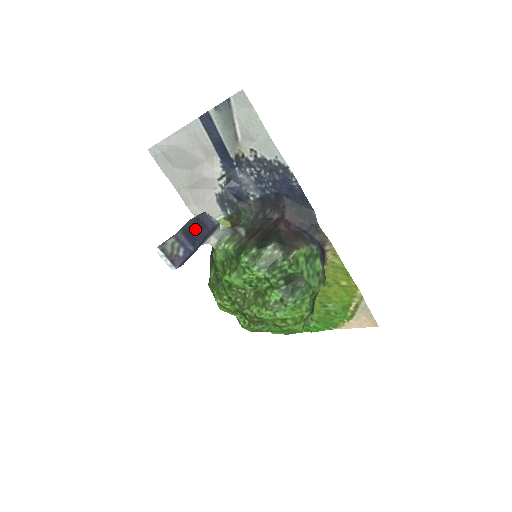
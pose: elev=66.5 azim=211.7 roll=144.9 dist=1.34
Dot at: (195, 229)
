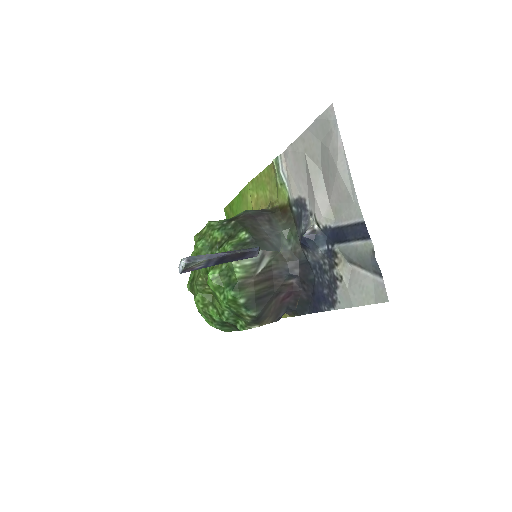
Dot at: (233, 257)
